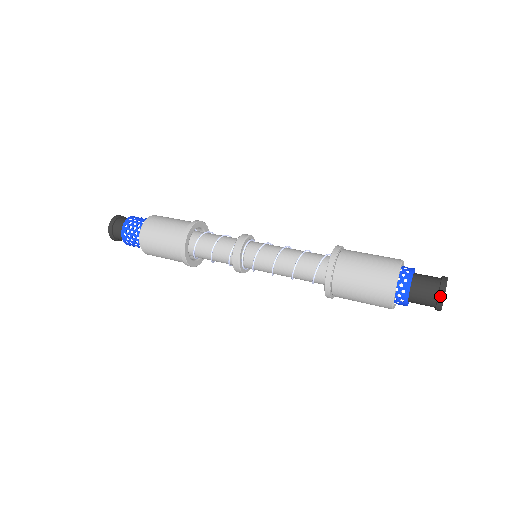
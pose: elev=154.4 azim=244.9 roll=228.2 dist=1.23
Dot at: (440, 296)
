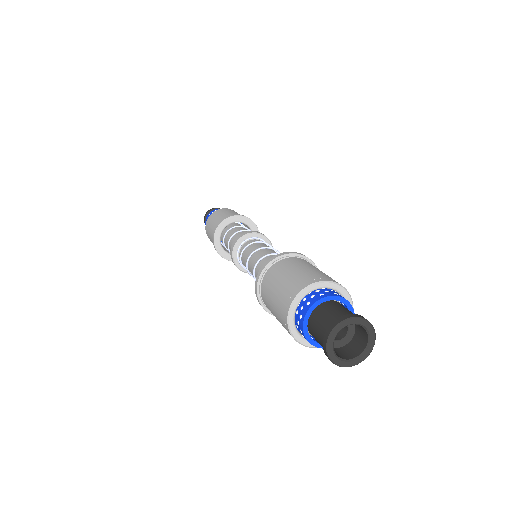
Dot at: (335, 322)
